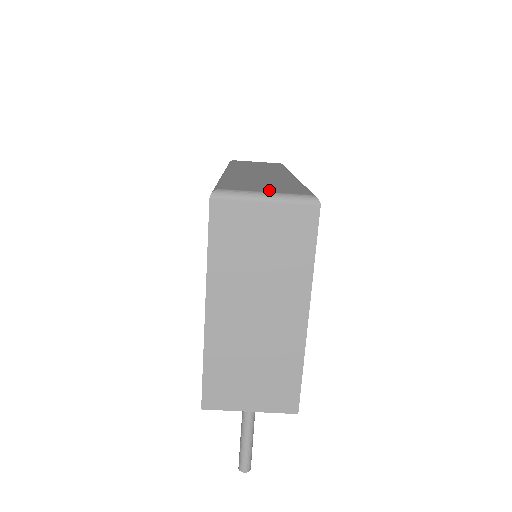
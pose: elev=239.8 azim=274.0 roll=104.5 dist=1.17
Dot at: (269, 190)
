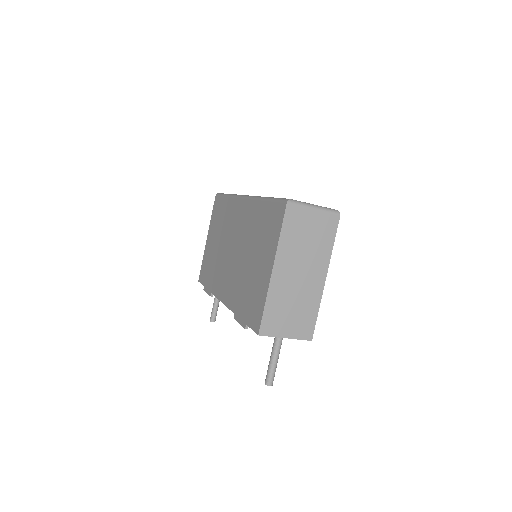
Dot at: occluded
